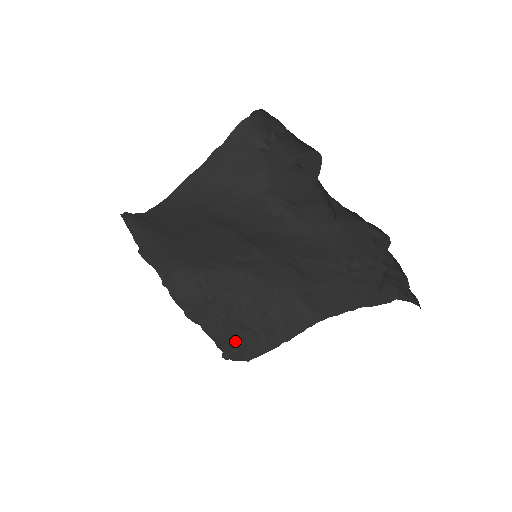
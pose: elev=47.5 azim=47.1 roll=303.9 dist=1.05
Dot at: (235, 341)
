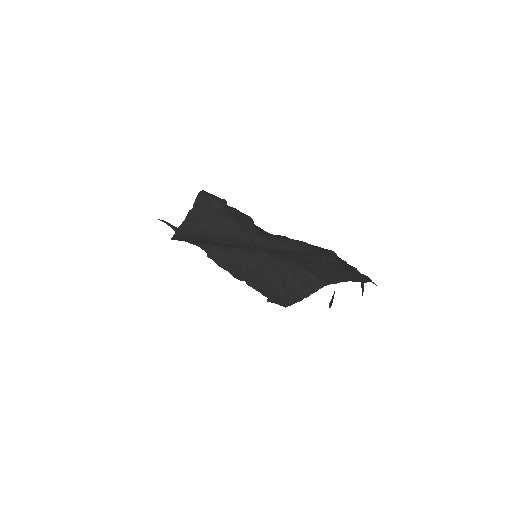
Dot at: (272, 294)
